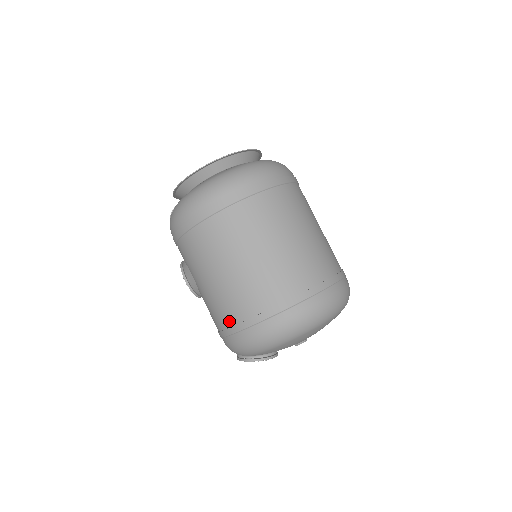
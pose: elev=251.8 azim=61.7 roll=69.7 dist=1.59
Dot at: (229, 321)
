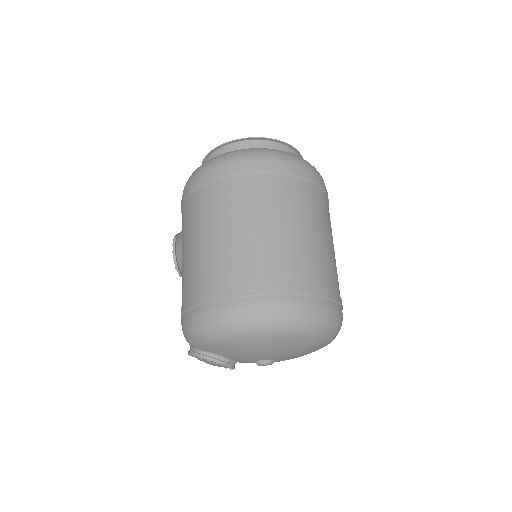
Dot at: (196, 291)
